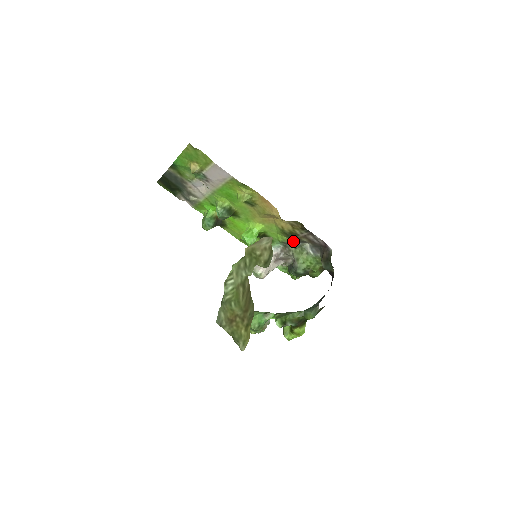
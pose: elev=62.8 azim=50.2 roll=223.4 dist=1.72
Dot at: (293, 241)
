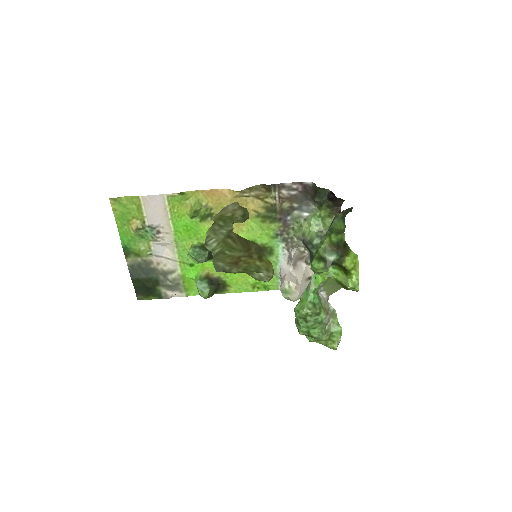
Dot at: (282, 222)
